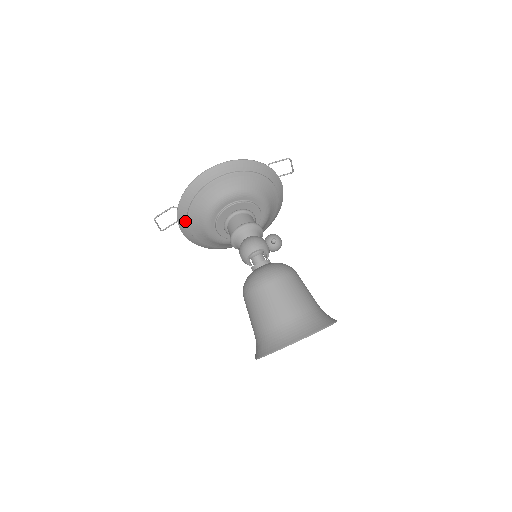
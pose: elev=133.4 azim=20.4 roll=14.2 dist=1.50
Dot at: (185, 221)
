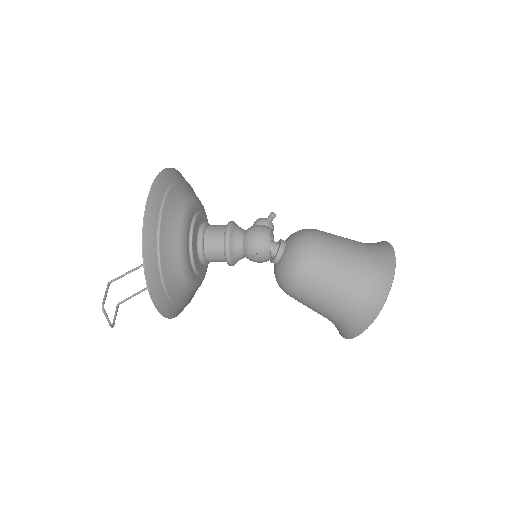
Dot at: (156, 272)
